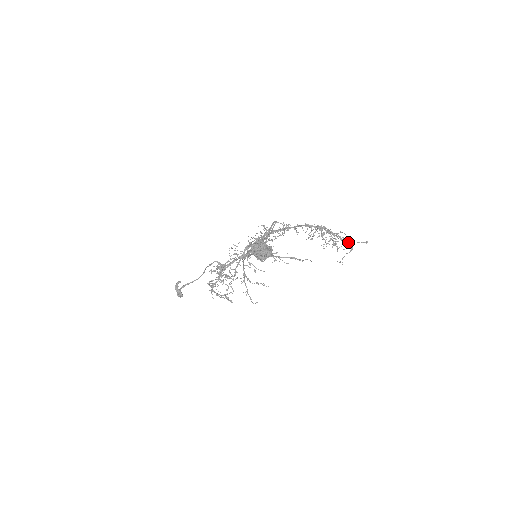
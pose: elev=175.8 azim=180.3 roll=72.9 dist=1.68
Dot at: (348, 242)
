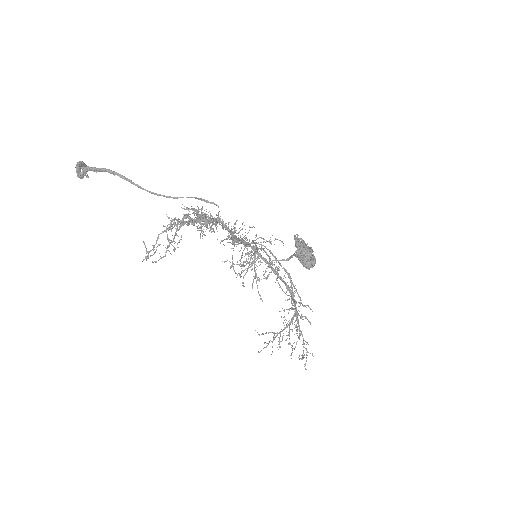
Dot at: occluded
